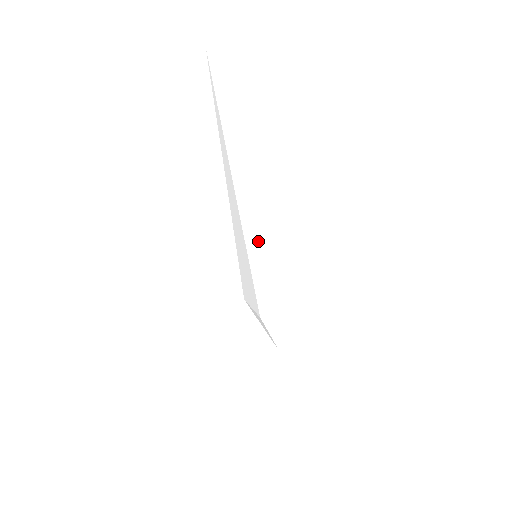
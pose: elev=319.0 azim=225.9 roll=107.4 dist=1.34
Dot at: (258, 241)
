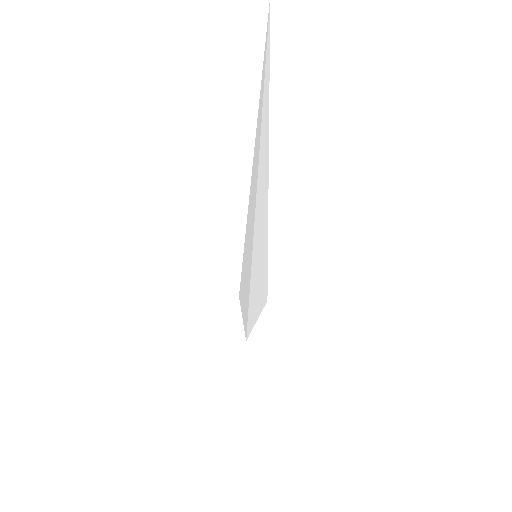
Dot at: (248, 254)
